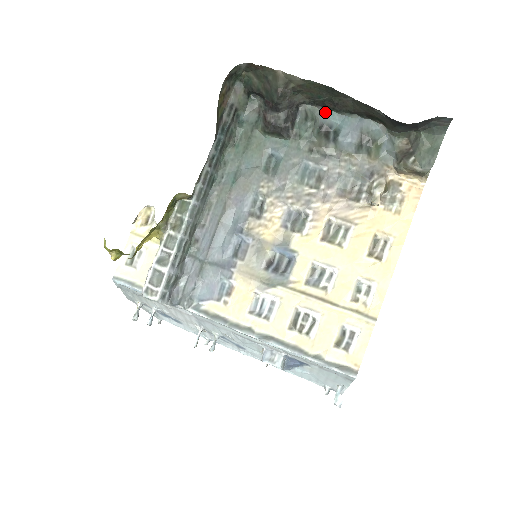
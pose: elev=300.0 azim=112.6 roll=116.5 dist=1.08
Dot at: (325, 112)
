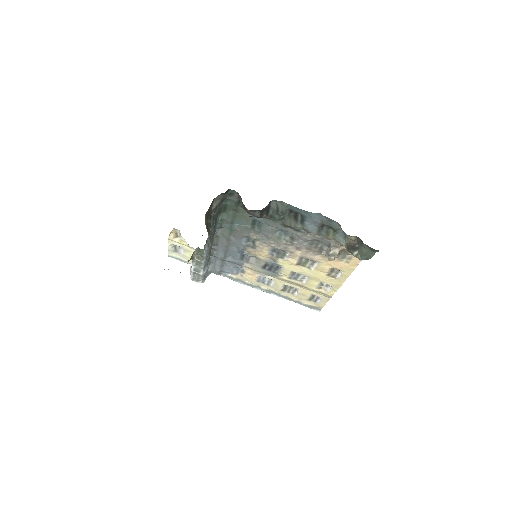
Dot at: (292, 207)
